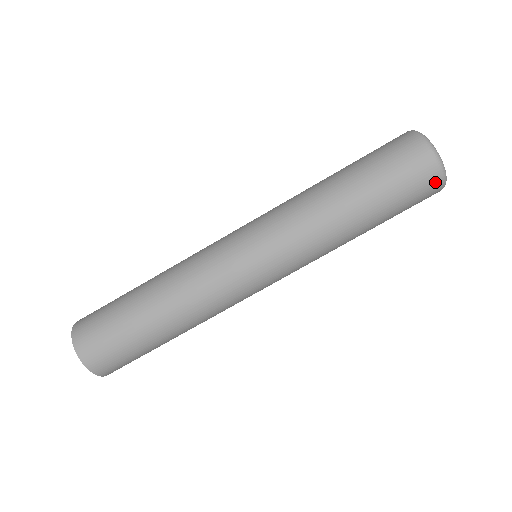
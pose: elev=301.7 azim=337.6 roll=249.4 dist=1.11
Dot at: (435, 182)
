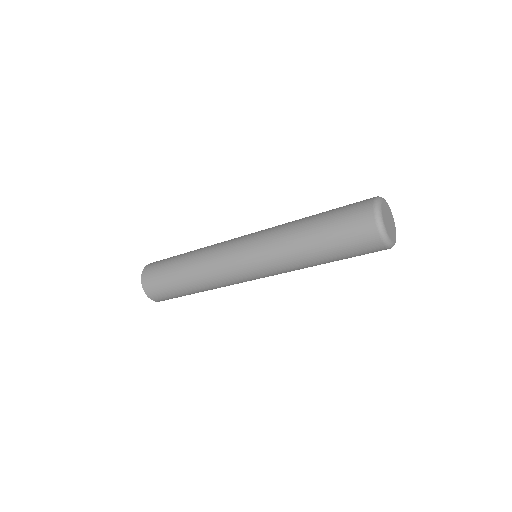
Dot at: occluded
